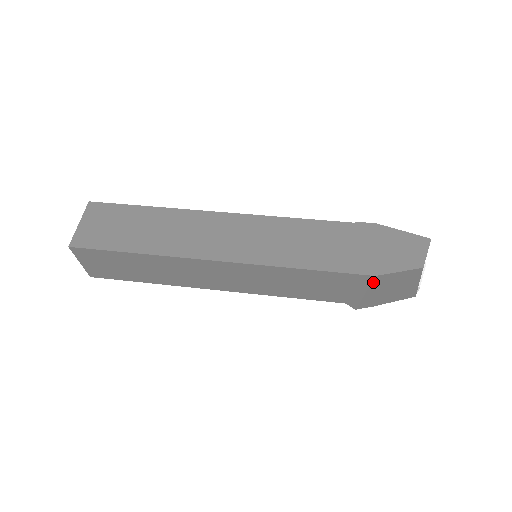
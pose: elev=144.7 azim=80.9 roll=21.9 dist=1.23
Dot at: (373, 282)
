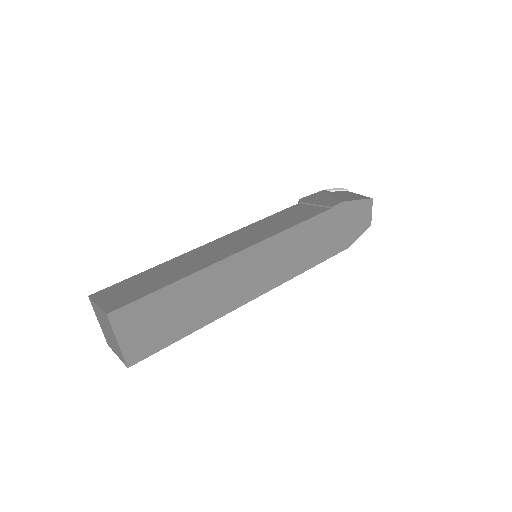
Dot at: occluded
